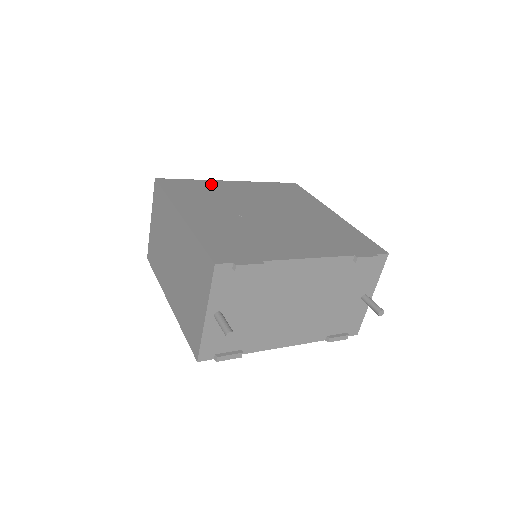
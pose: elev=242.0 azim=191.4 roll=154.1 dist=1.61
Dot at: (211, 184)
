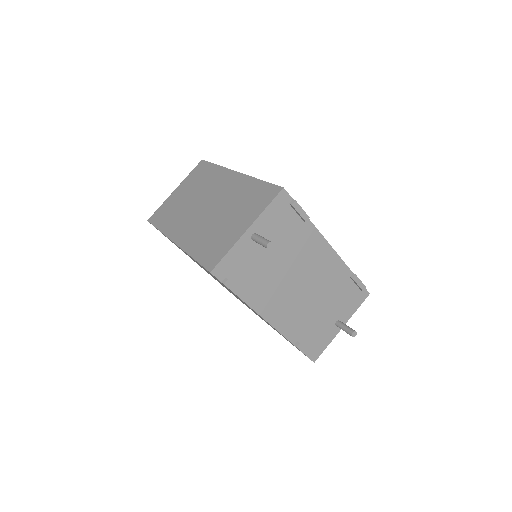
Dot at: occluded
